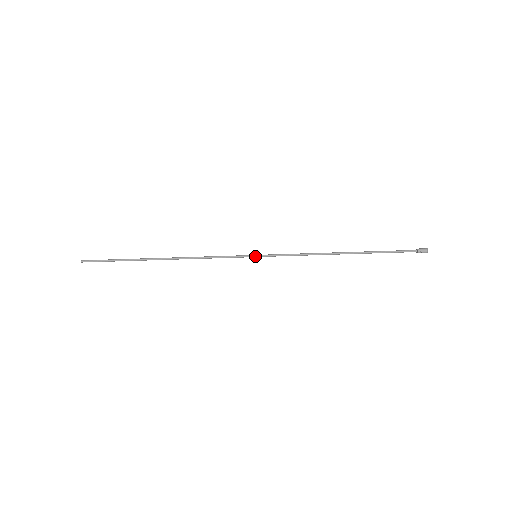
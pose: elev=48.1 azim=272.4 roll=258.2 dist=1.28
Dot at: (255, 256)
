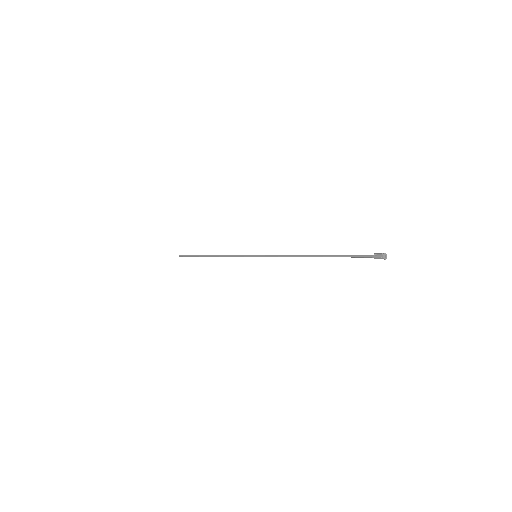
Dot at: occluded
